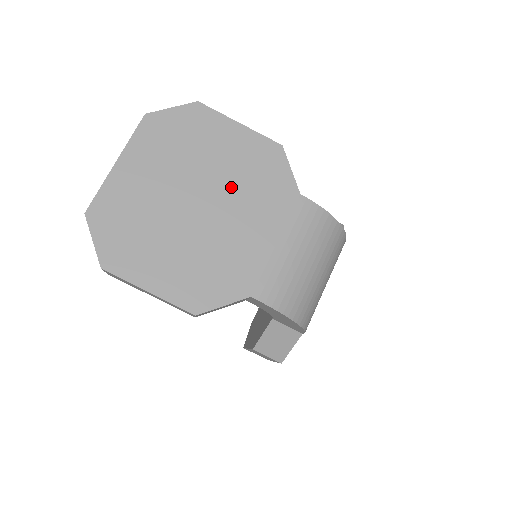
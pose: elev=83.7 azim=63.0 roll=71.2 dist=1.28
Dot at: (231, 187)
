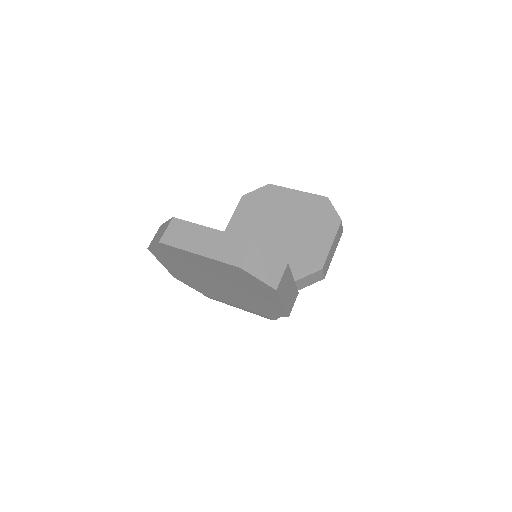
Dot at: (243, 296)
